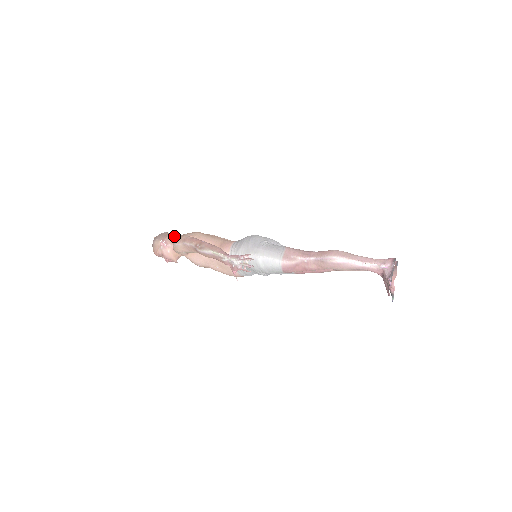
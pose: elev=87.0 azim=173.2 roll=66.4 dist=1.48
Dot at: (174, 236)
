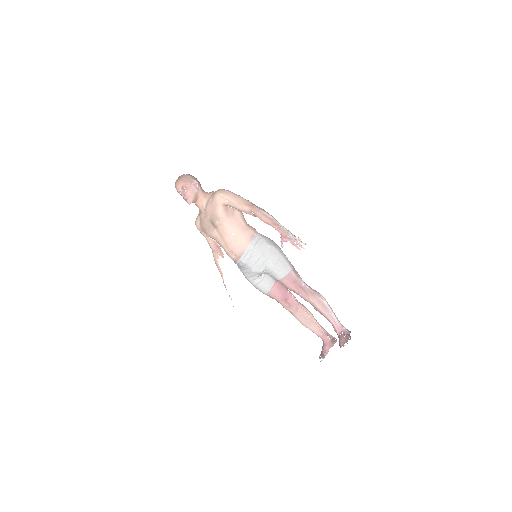
Dot at: occluded
